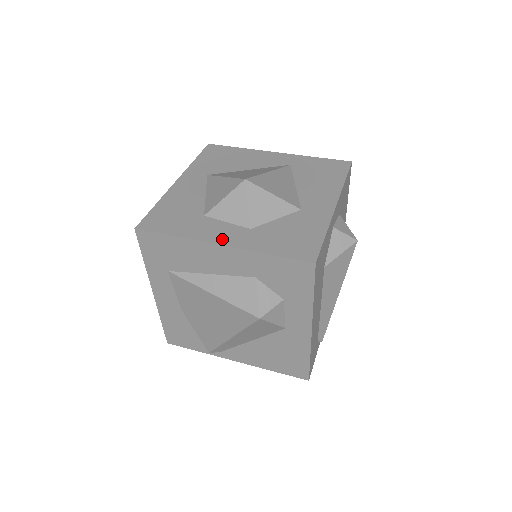
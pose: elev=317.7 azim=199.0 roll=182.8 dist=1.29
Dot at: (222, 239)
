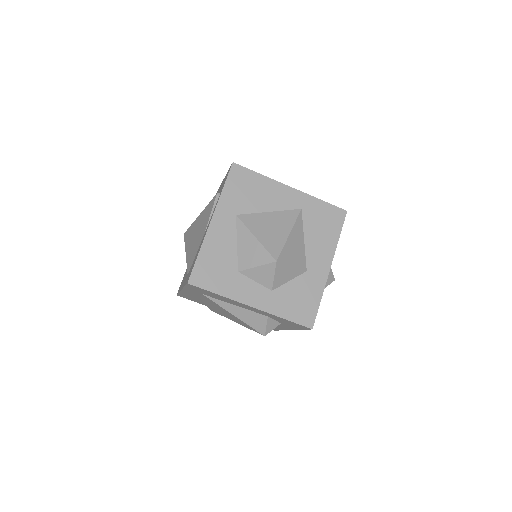
Dot at: (253, 301)
